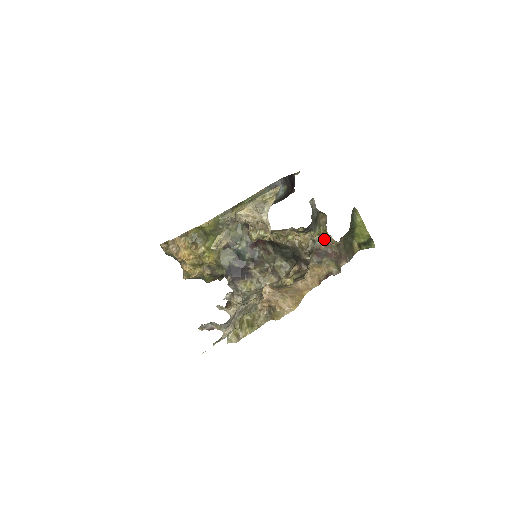
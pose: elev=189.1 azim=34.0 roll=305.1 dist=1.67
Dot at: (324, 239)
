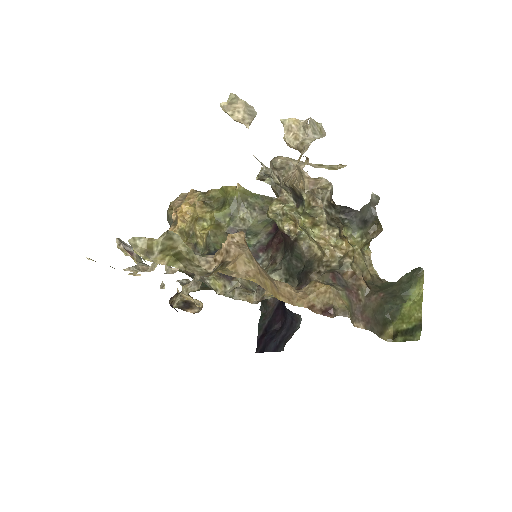
Dot at: (357, 267)
